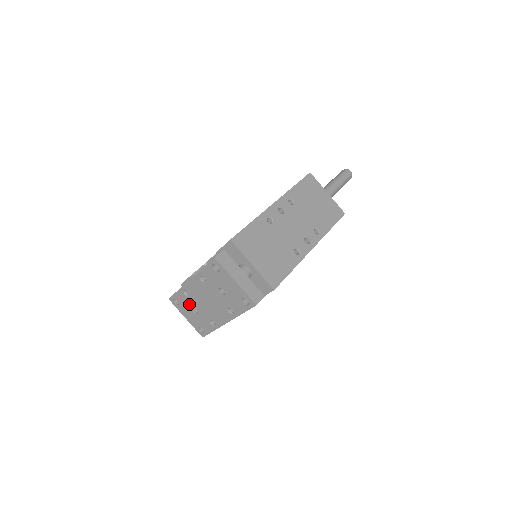
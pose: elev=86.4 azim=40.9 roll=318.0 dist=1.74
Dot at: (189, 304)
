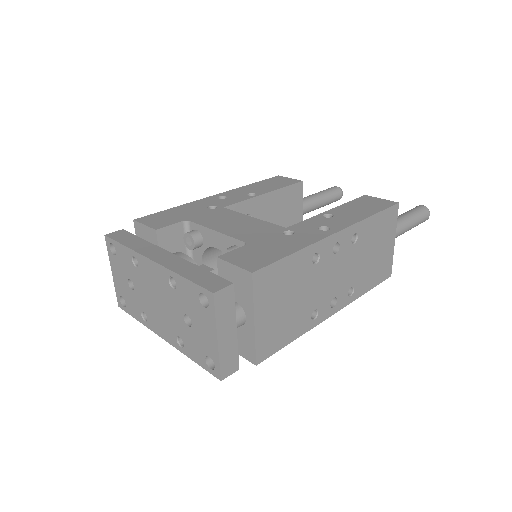
Dot at: (129, 271)
